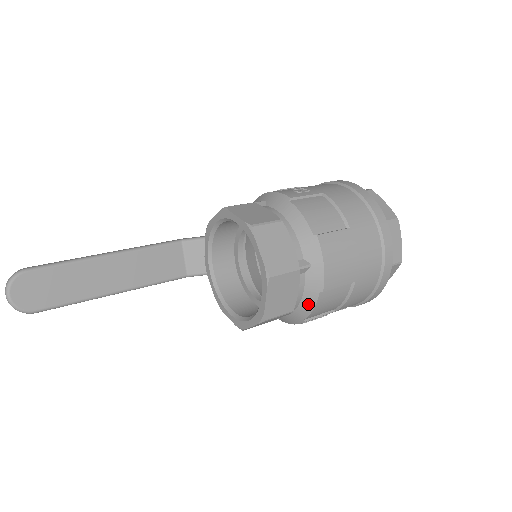
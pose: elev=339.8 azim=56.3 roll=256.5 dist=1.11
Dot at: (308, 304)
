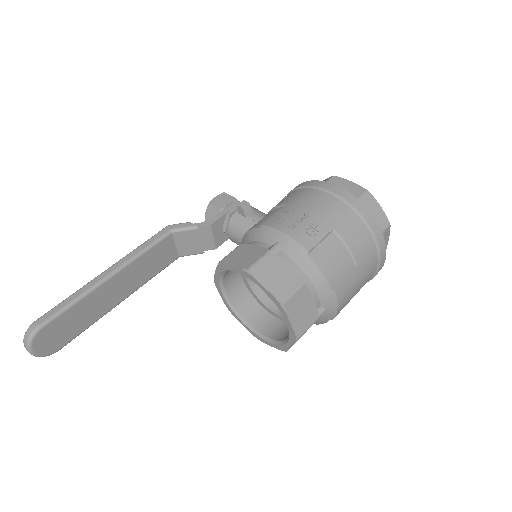
Dot at: (317, 323)
